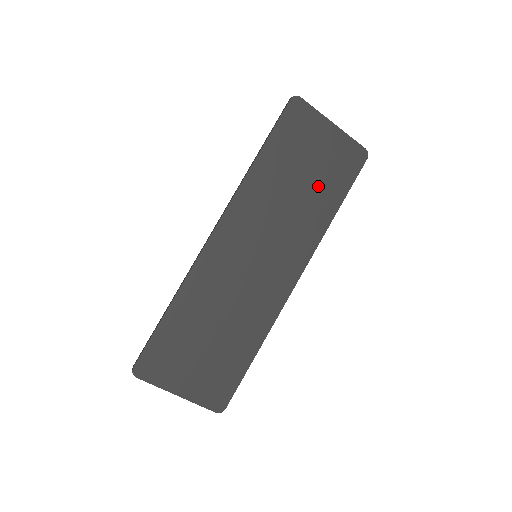
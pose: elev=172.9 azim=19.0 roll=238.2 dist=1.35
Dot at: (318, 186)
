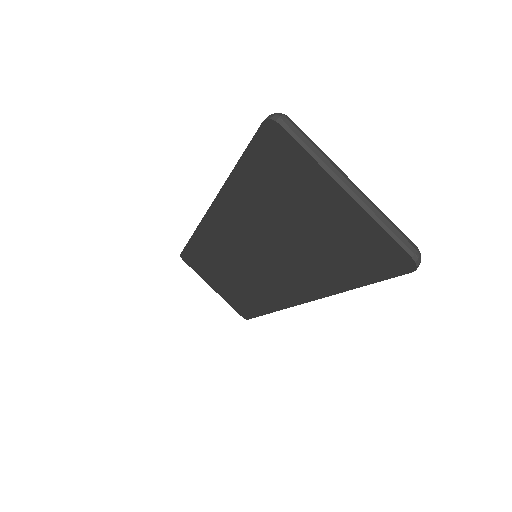
Dot at: (319, 250)
